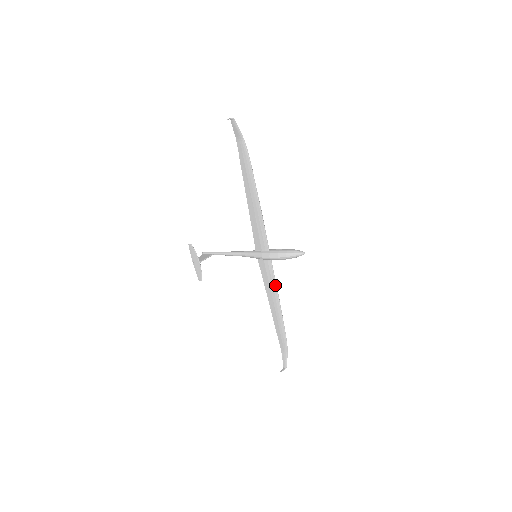
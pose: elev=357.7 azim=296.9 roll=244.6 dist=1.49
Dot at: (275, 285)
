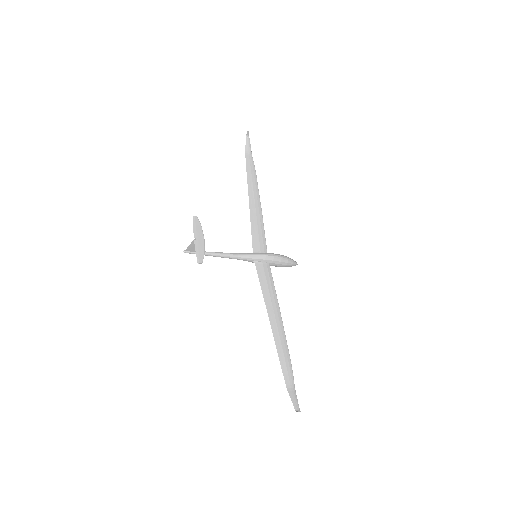
Dot at: (275, 292)
